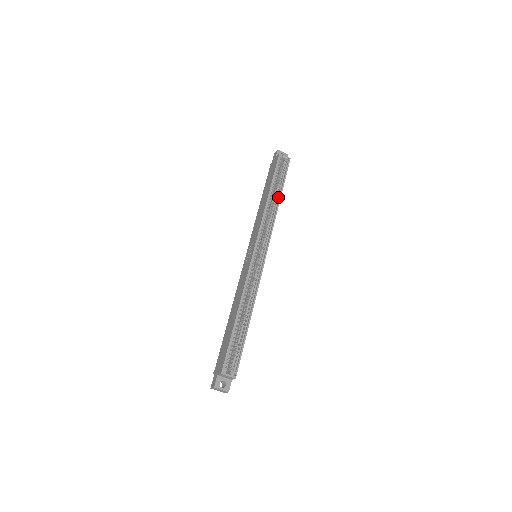
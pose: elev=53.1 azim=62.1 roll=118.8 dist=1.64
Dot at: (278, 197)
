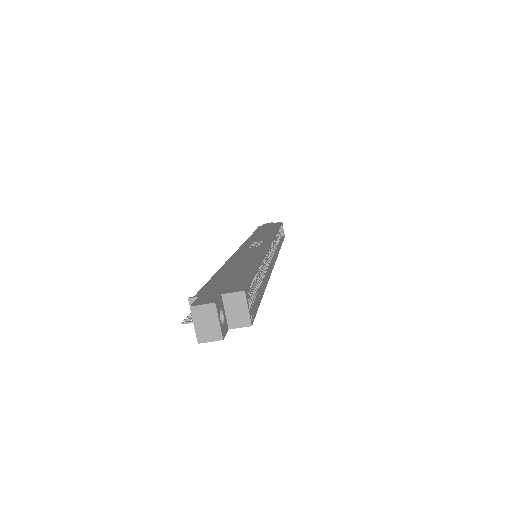
Dot at: (279, 243)
